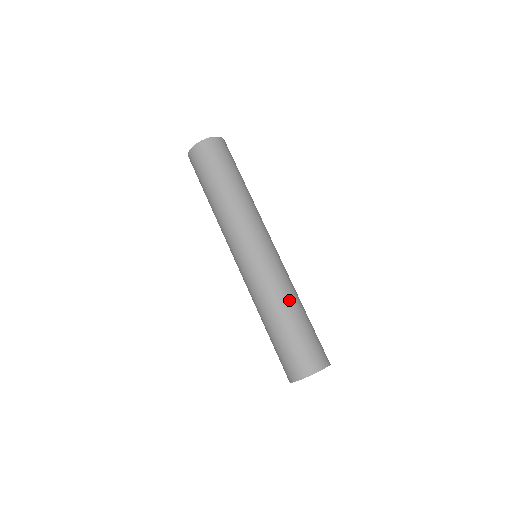
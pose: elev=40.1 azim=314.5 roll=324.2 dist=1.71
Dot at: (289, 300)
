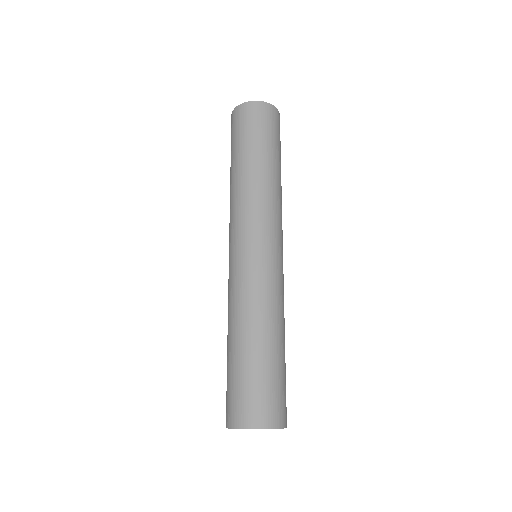
Dot at: (282, 325)
